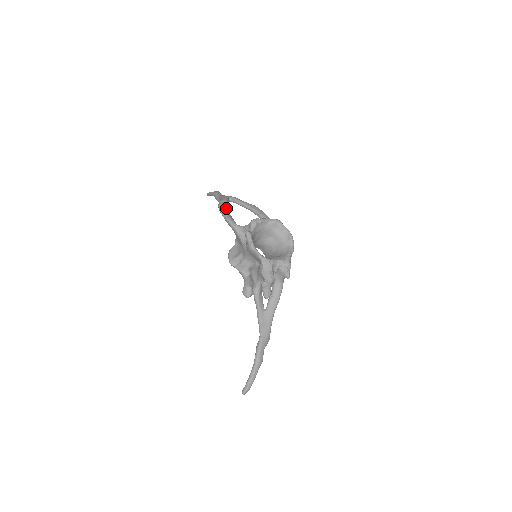
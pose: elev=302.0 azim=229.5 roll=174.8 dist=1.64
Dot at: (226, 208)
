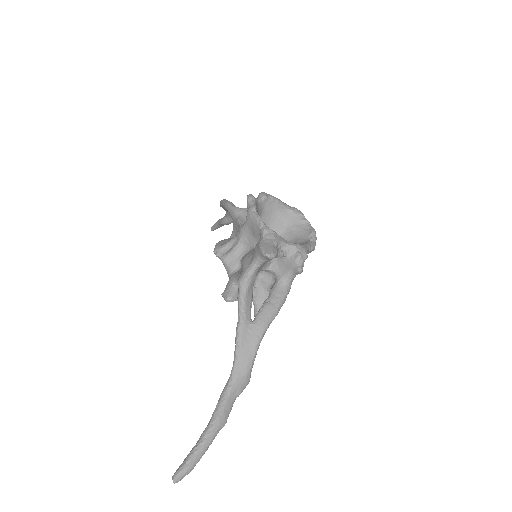
Dot at: occluded
